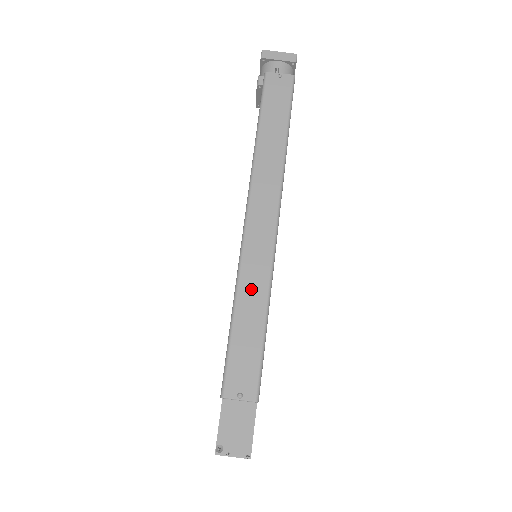
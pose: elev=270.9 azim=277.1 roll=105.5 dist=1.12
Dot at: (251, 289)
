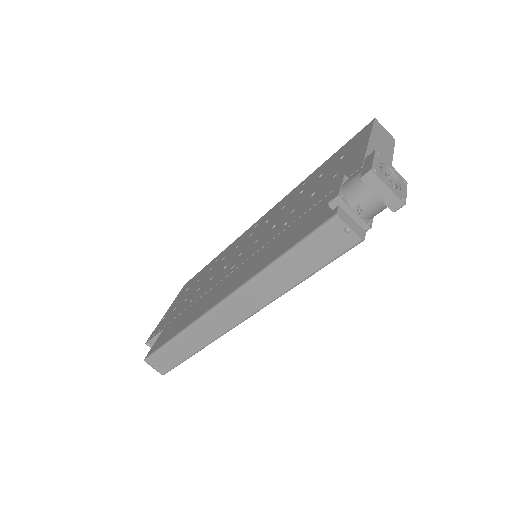
Dot at: (193, 338)
